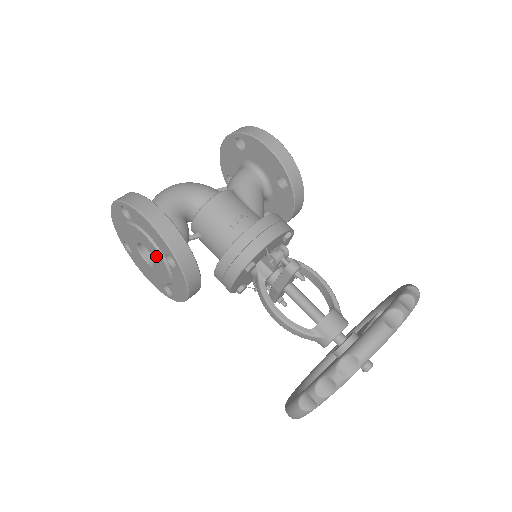
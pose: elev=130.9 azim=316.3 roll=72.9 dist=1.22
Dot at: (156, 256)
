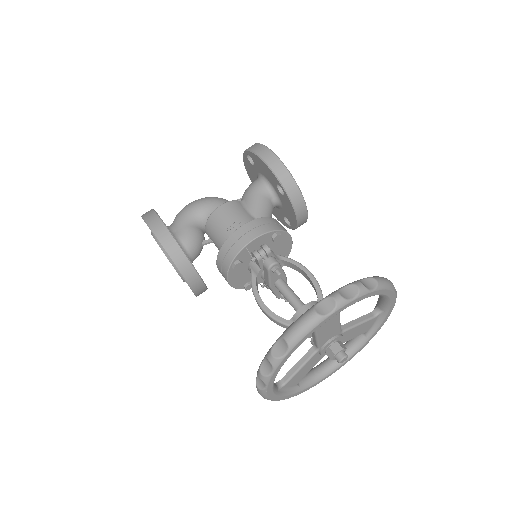
Dot at: occluded
